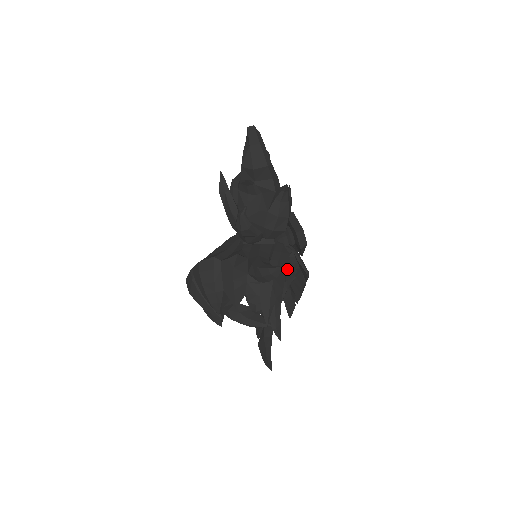
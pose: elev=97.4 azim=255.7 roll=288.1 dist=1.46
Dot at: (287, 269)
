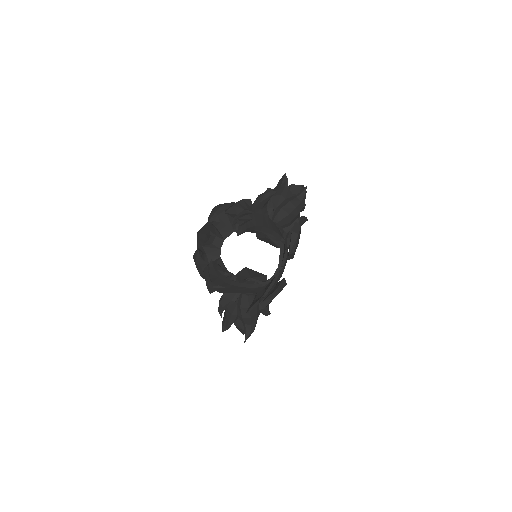
Dot at: occluded
